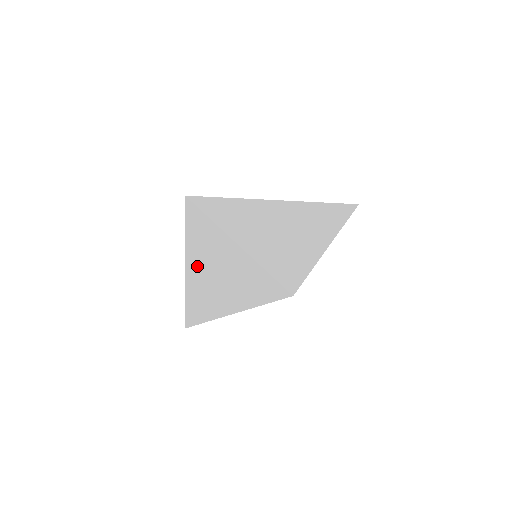
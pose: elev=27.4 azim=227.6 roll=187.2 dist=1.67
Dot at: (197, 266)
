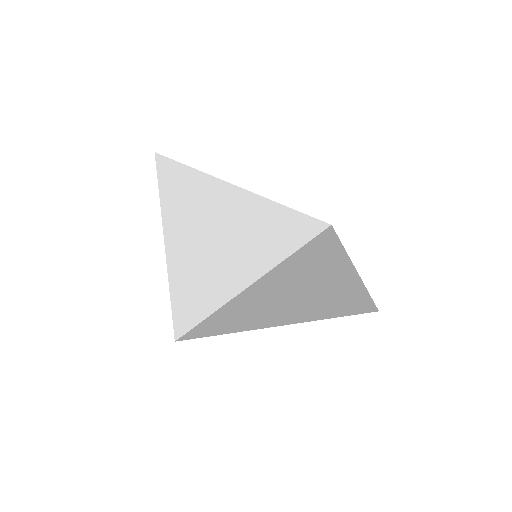
Dot at: (184, 259)
